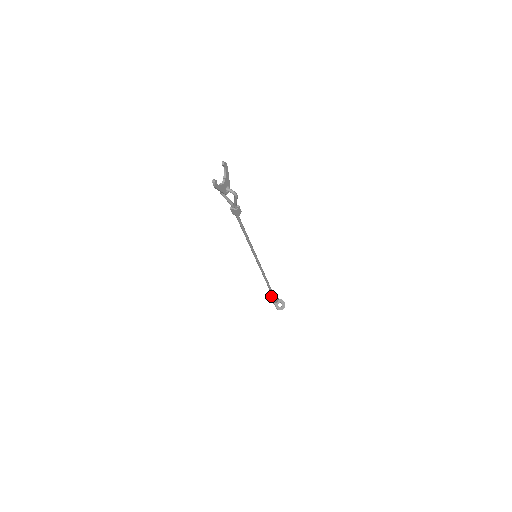
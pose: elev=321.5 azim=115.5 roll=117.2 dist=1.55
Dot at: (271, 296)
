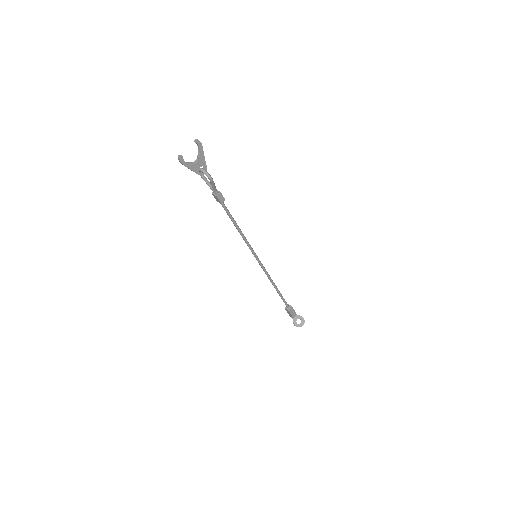
Dot at: (286, 308)
